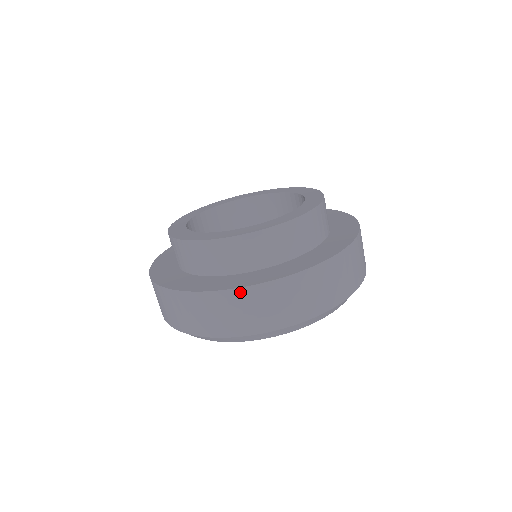
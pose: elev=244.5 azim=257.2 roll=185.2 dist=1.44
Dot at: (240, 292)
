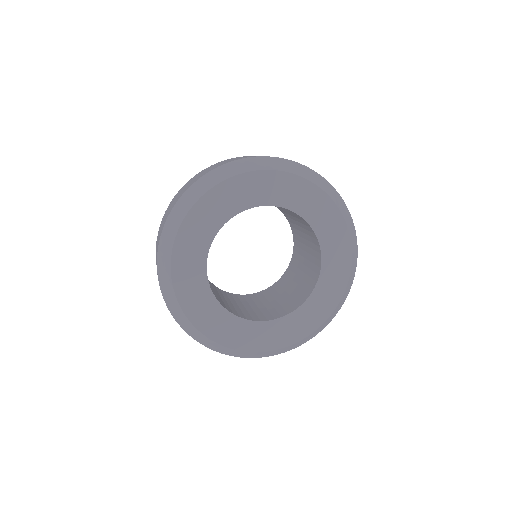
Dot at: (205, 169)
